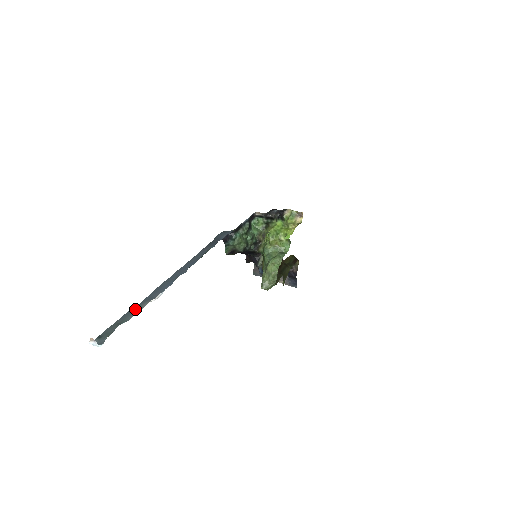
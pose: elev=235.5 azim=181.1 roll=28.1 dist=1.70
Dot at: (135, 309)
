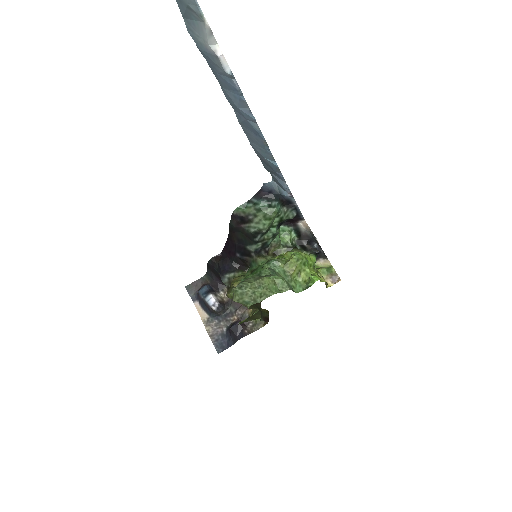
Dot at: (188, 12)
